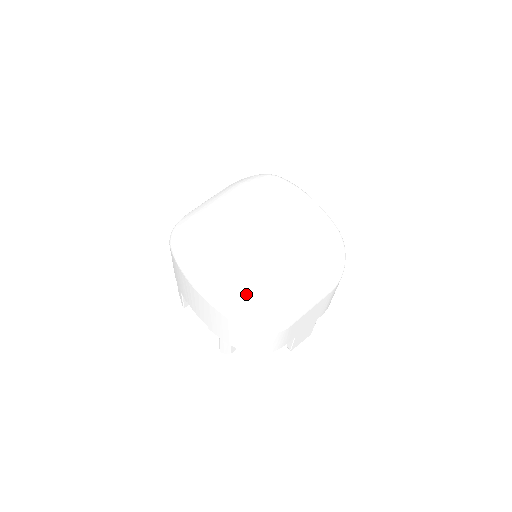
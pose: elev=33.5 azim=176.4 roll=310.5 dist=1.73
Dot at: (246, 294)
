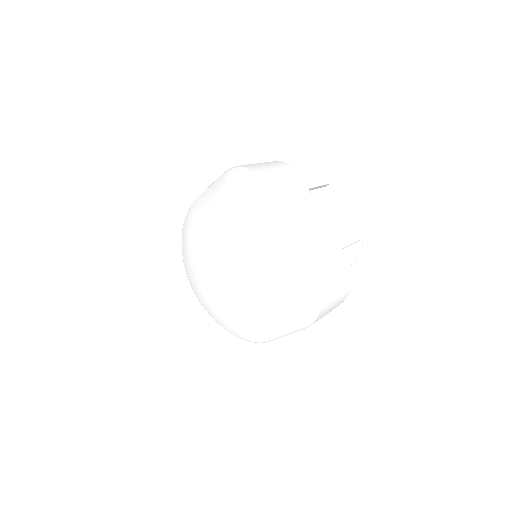
Dot at: (223, 319)
